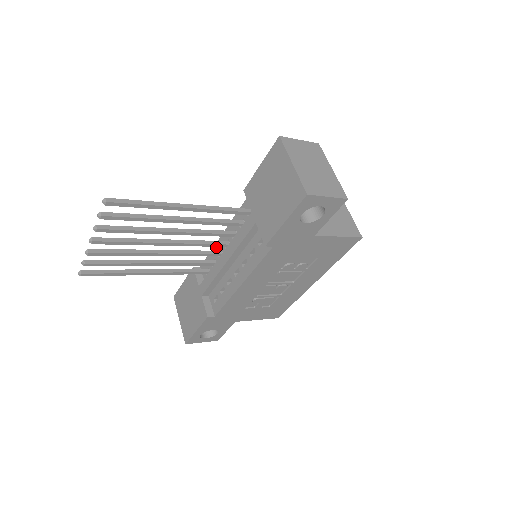
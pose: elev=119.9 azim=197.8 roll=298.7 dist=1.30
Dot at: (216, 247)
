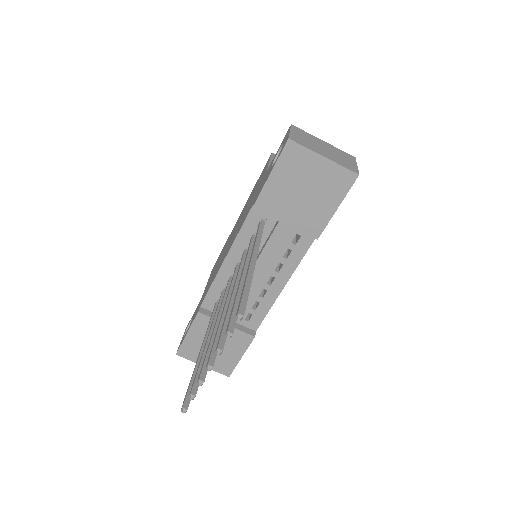
Dot at: (220, 277)
